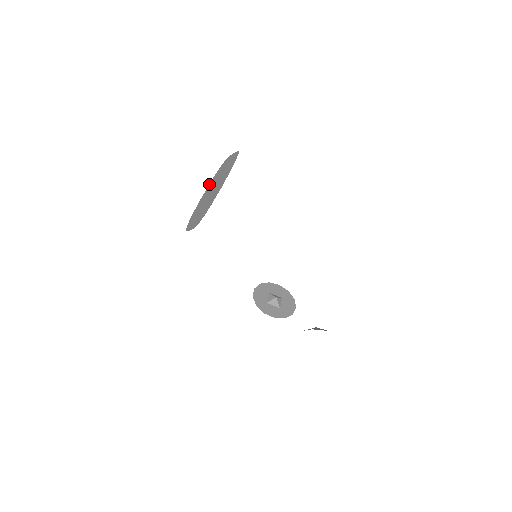
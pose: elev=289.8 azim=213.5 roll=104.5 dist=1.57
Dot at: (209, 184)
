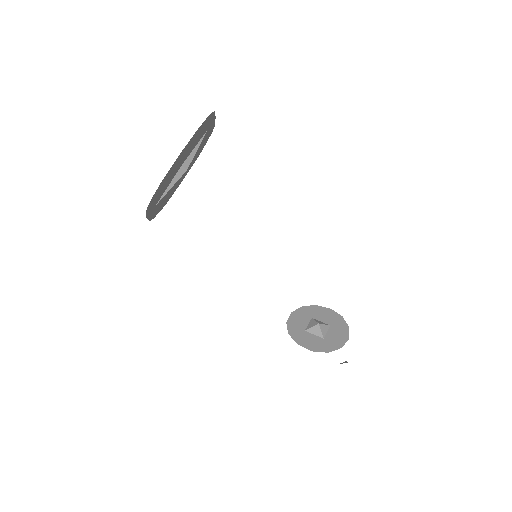
Dot at: (192, 164)
